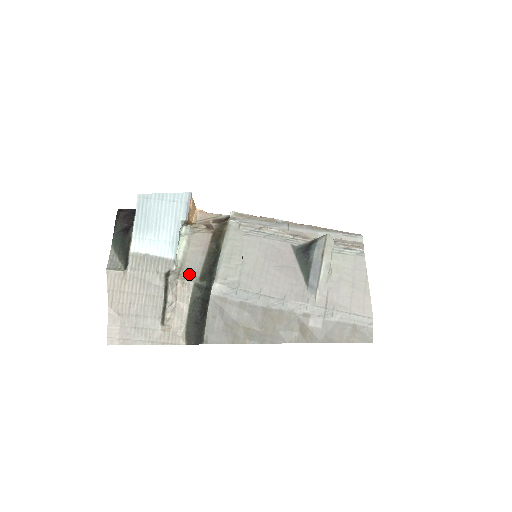
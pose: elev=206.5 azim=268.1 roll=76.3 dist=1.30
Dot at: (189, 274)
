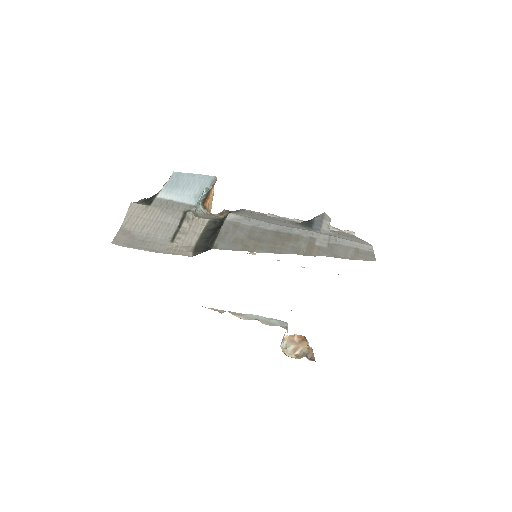
Dot at: (205, 218)
